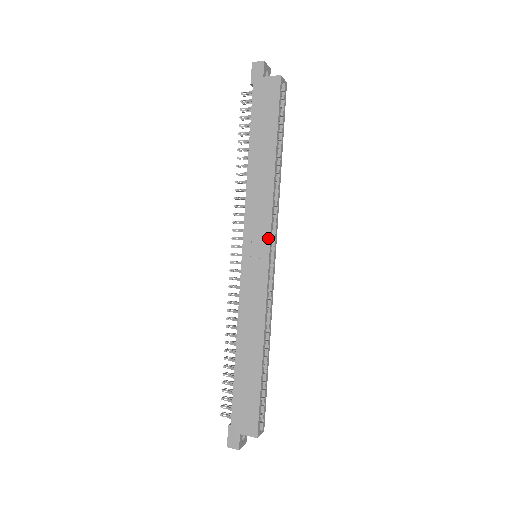
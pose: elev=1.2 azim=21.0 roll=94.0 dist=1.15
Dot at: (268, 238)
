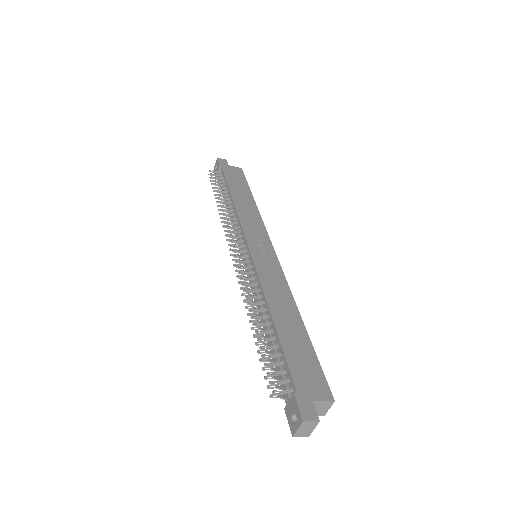
Dot at: (268, 240)
